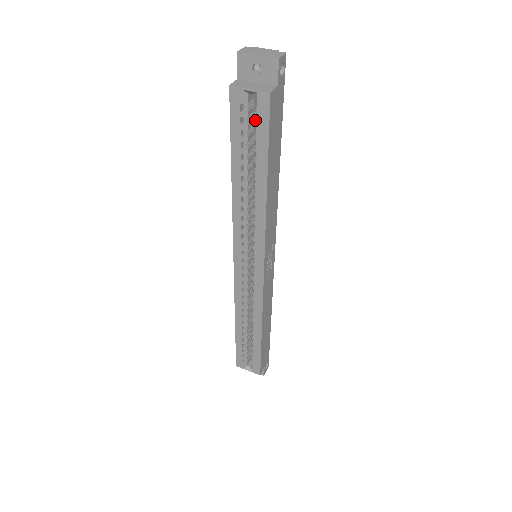
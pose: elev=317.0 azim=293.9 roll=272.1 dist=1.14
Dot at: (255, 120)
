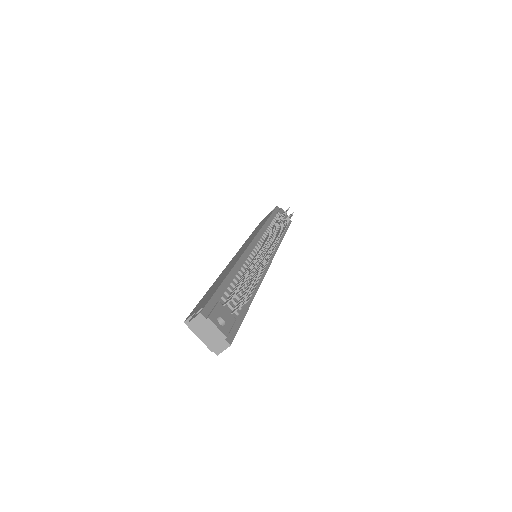
Dot at: occluded
